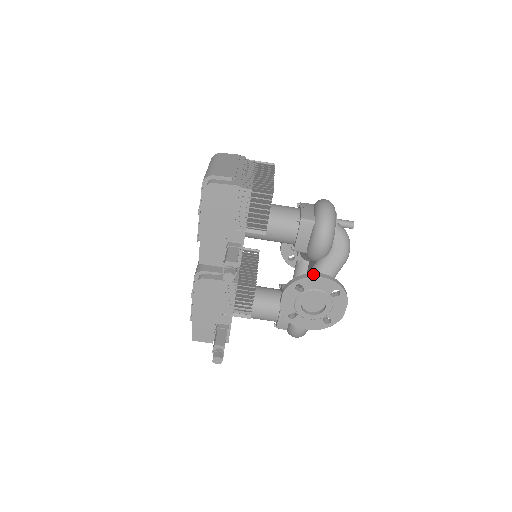
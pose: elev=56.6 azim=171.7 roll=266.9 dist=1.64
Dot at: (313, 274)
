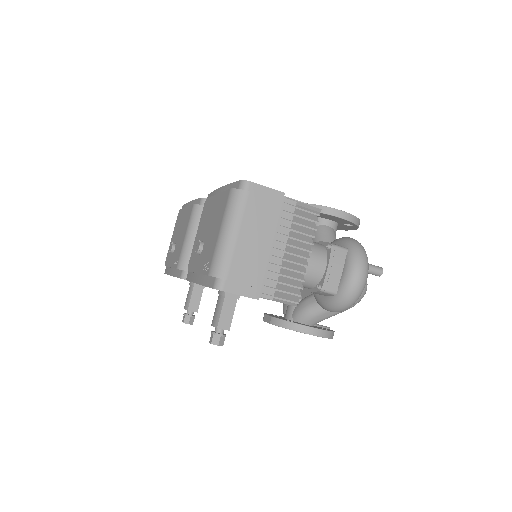
Dot at: (308, 329)
